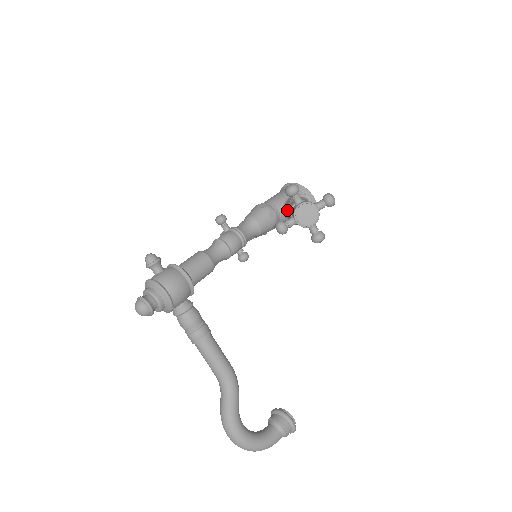
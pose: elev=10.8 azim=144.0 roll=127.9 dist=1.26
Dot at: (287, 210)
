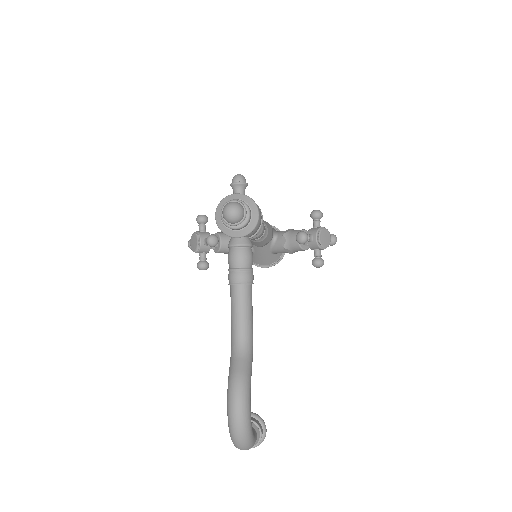
Dot at: (288, 234)
